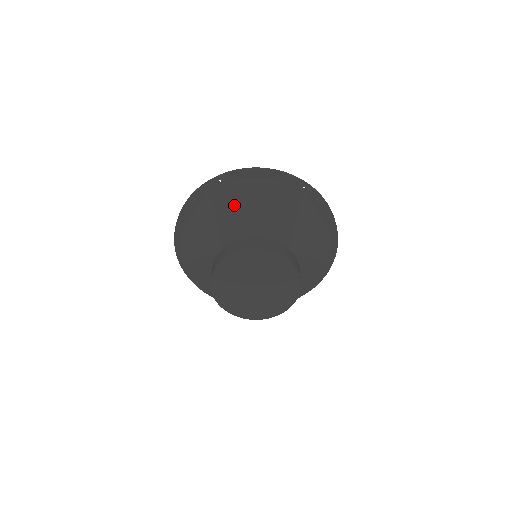
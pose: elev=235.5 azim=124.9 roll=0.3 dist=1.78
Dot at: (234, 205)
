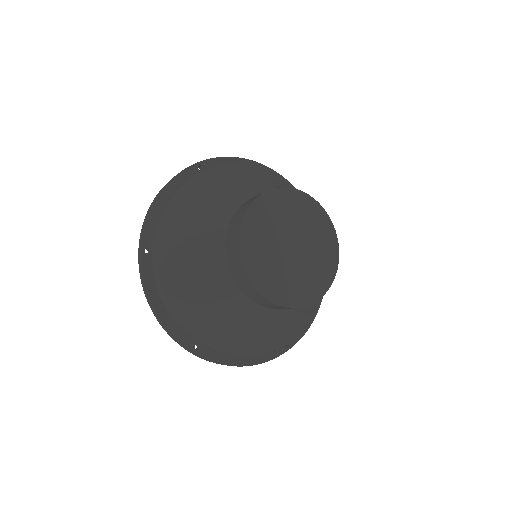
Dot at: (227, 182)
